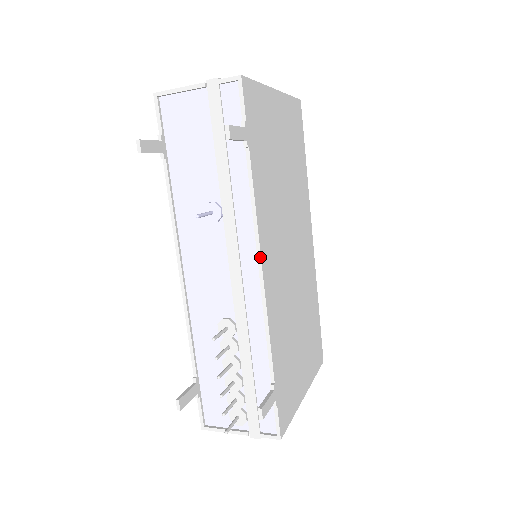
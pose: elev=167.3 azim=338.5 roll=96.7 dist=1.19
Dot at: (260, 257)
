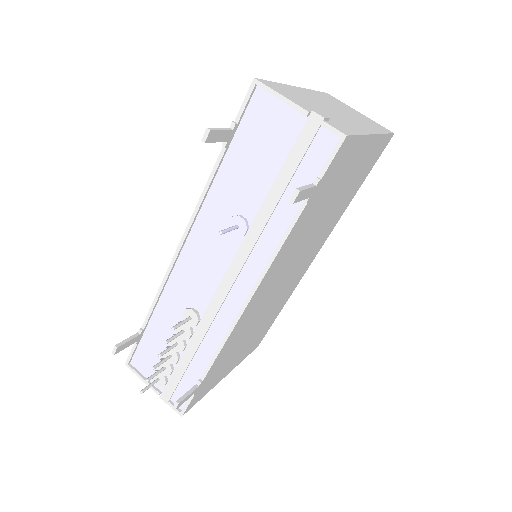
Dot at: (254, 292)
